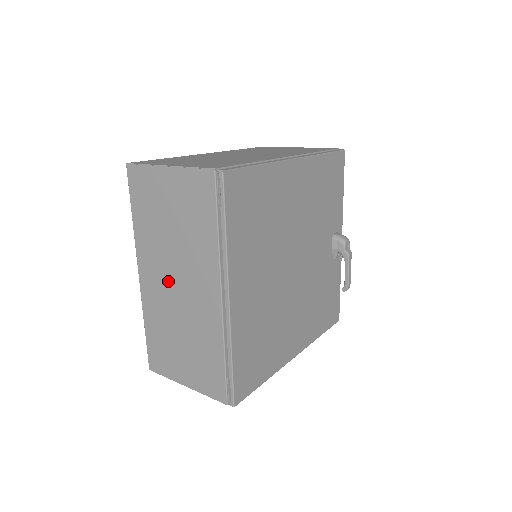
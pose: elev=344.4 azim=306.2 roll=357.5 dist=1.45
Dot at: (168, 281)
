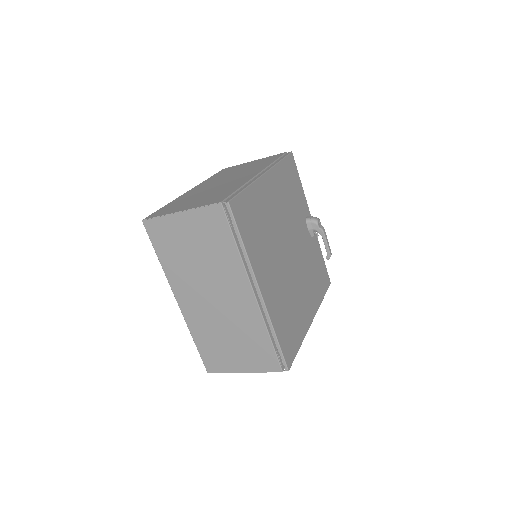
Dot at: (205, 298)
